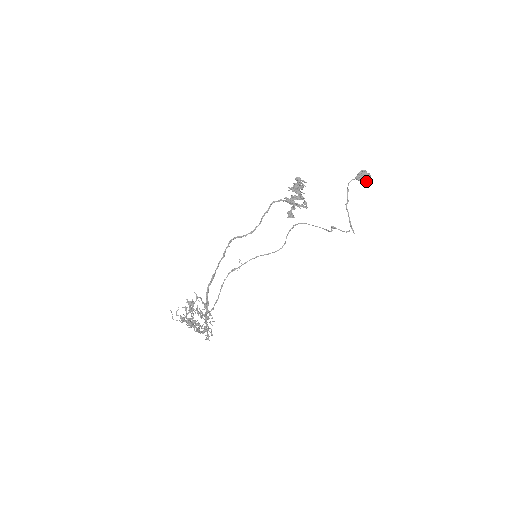
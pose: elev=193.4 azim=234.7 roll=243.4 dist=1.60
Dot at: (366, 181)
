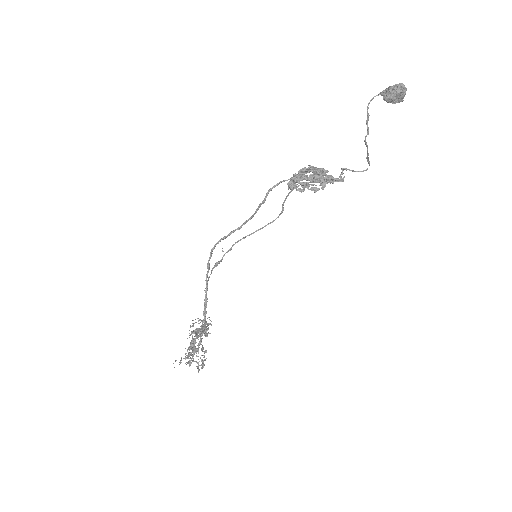
Dot at: occluded
